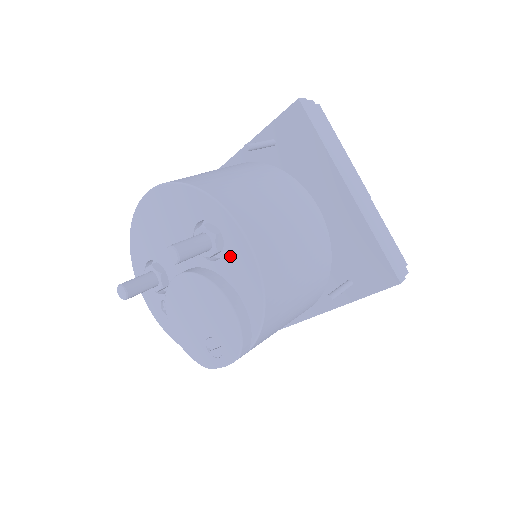
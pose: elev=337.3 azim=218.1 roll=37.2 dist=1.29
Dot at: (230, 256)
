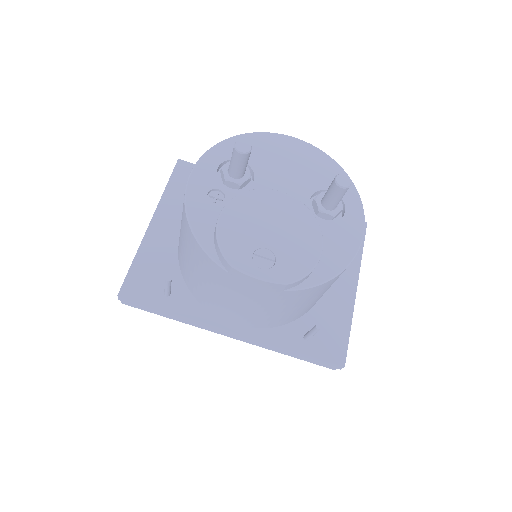
Dot at: (338, 228)
